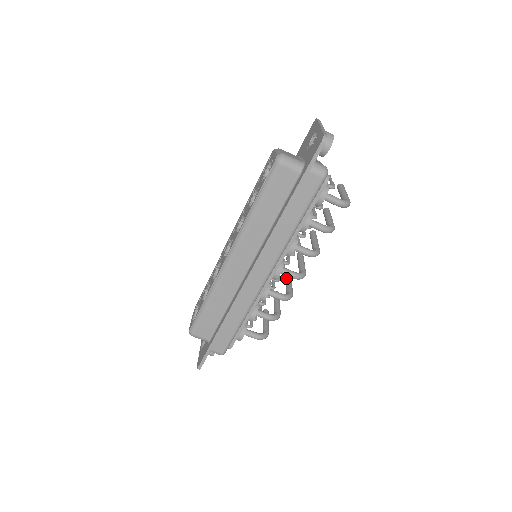
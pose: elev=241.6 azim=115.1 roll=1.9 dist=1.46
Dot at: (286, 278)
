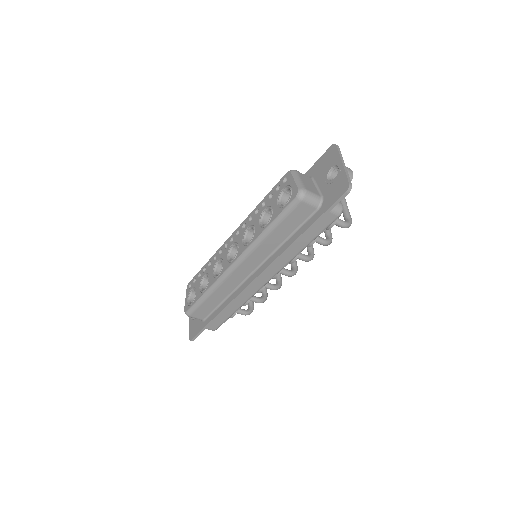
Dot at: occluded
